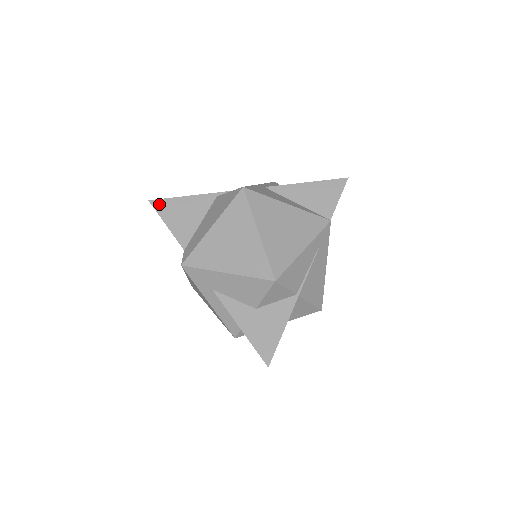
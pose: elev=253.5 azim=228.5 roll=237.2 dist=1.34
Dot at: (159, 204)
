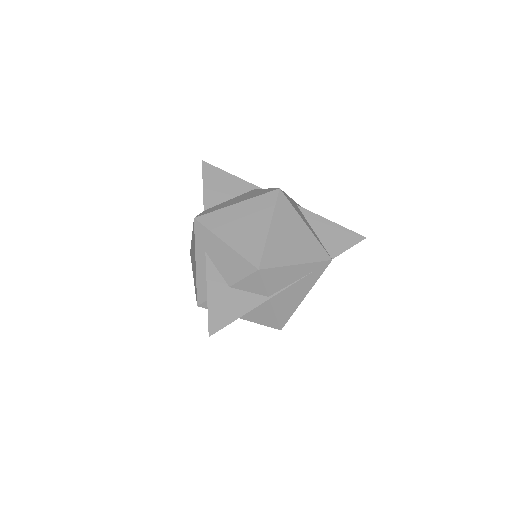
Dot at: (208, 167)
